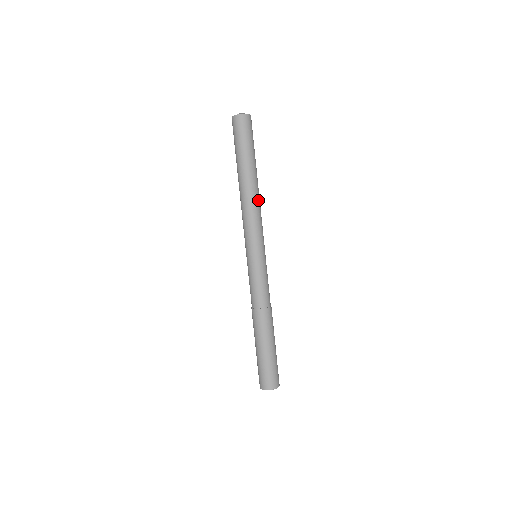
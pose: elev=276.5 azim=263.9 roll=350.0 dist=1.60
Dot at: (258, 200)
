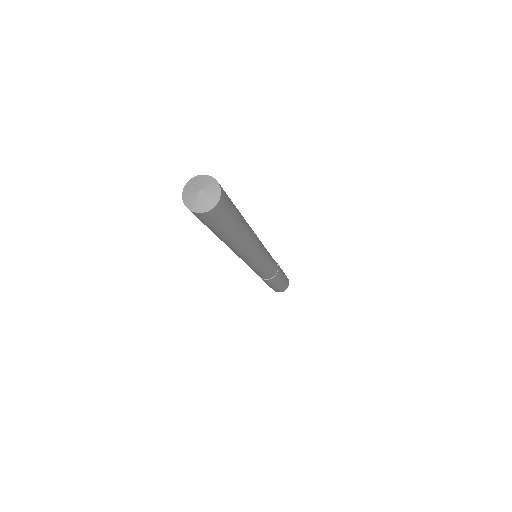
Dot at: (254, 241)
